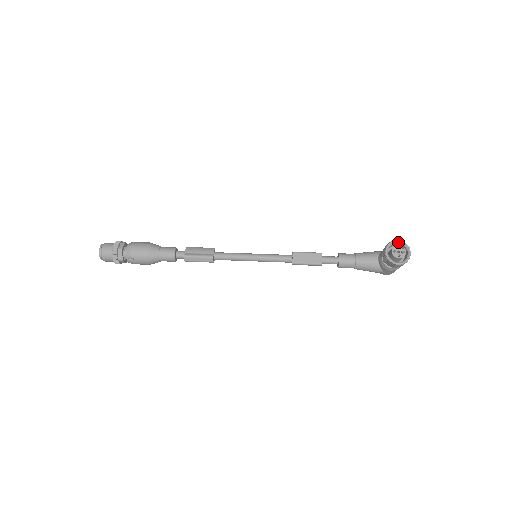
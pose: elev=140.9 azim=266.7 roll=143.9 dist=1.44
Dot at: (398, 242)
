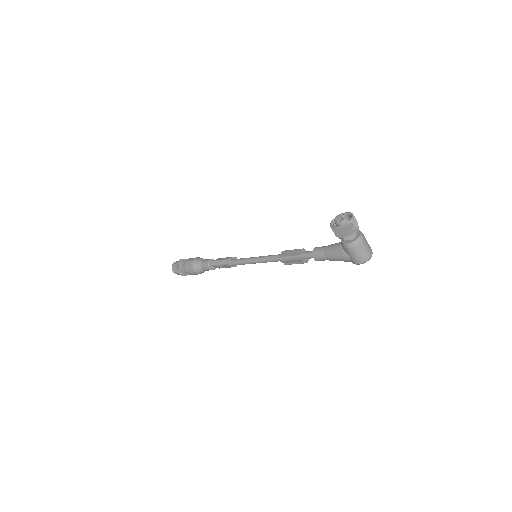
Dot at: (346, 214)
